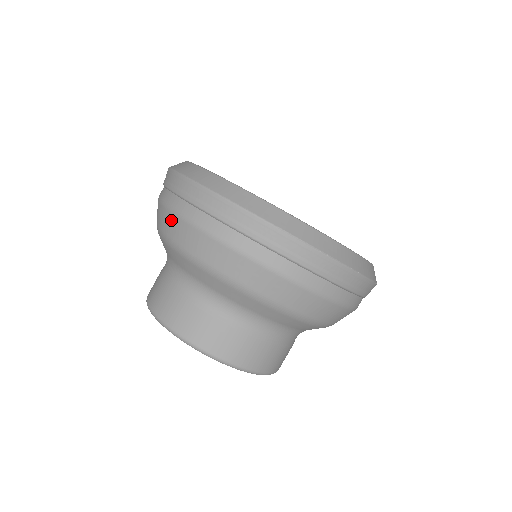
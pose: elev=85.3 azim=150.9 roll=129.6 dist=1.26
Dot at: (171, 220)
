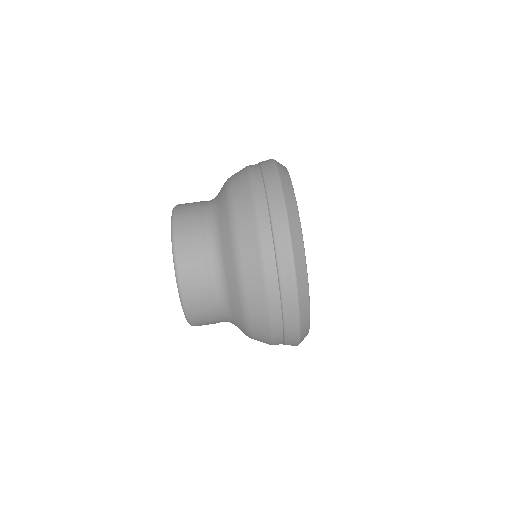
Dot at: (243, 177)
